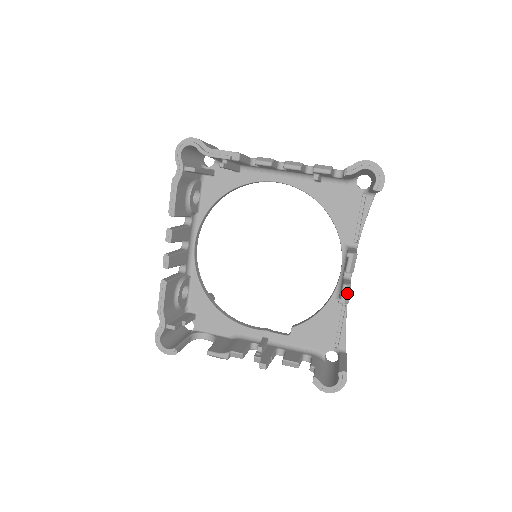
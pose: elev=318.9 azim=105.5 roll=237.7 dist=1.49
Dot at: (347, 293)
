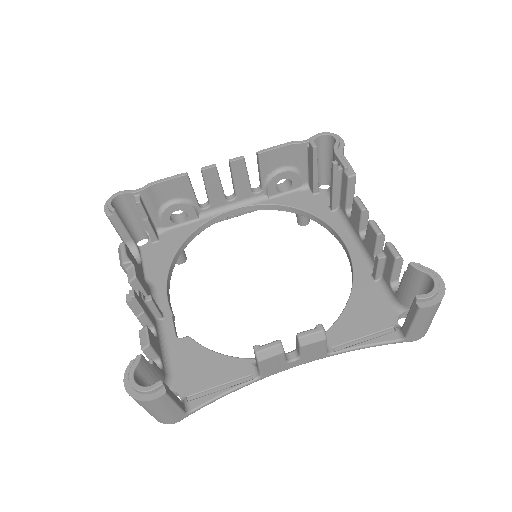
Dot at: (271, 351)
